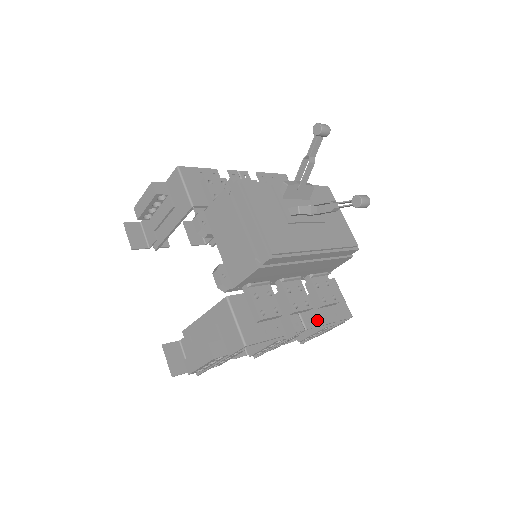
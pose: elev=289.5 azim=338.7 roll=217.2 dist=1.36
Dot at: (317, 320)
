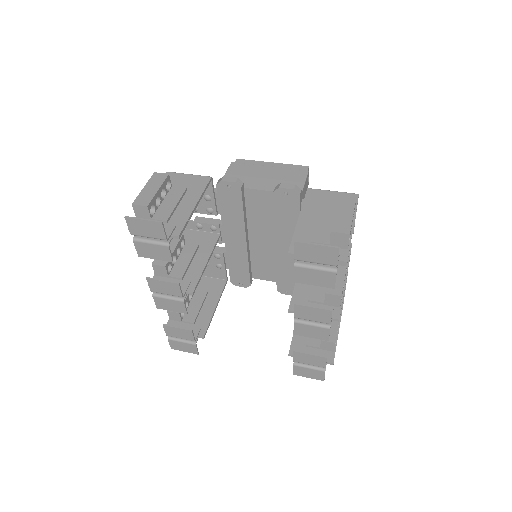
Dot at: occluded
